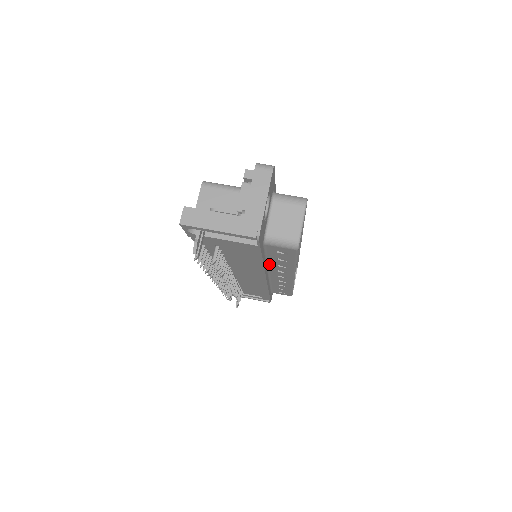
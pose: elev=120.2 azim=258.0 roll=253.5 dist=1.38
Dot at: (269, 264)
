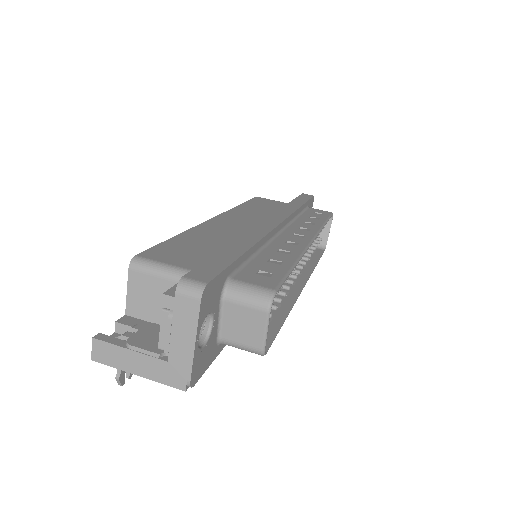
Dot at: occluded
